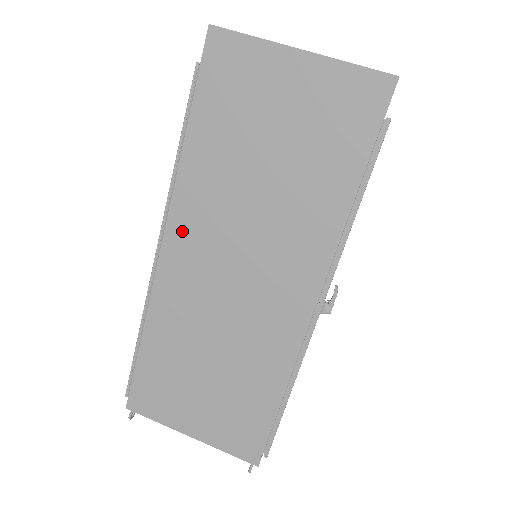
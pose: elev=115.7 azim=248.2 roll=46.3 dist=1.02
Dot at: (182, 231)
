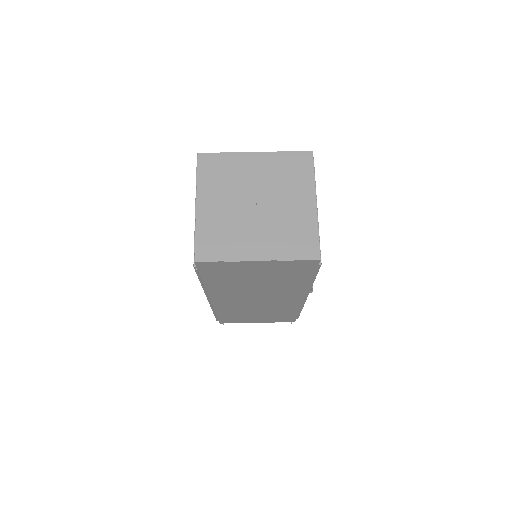
Dot at: (220, 297)
